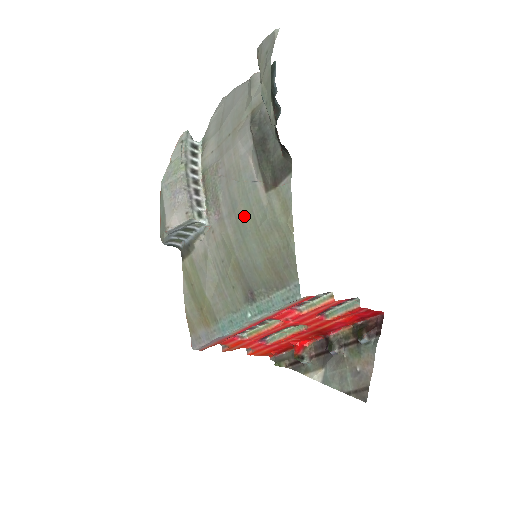
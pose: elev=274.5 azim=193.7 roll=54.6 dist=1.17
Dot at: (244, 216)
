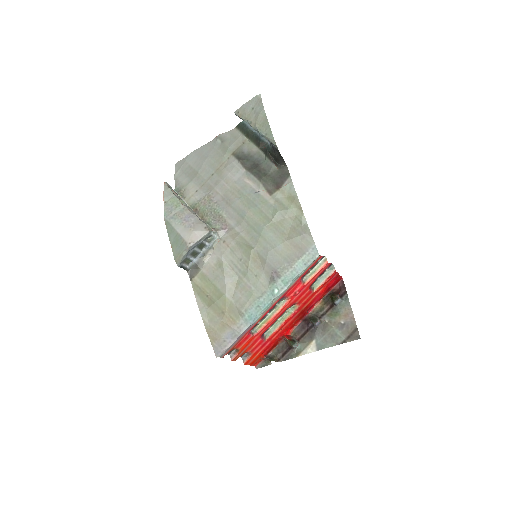
Dot at: (255, 217)
